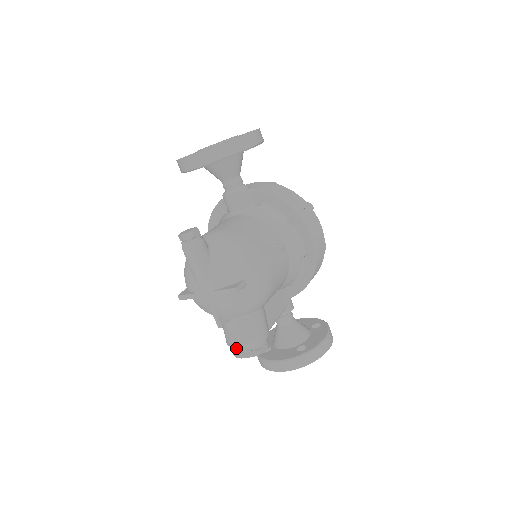
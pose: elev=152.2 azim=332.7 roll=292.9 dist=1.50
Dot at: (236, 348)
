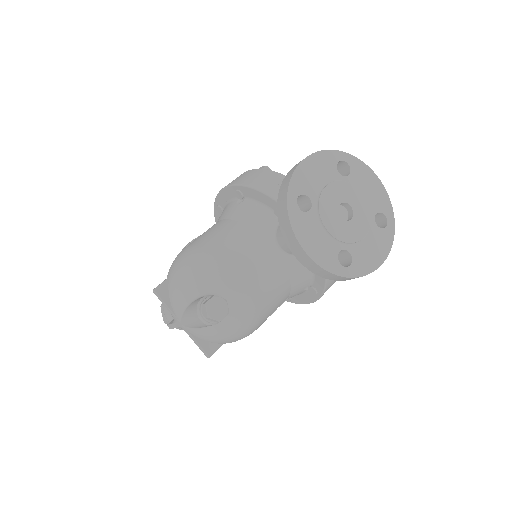
Dot at: (168, 319)
